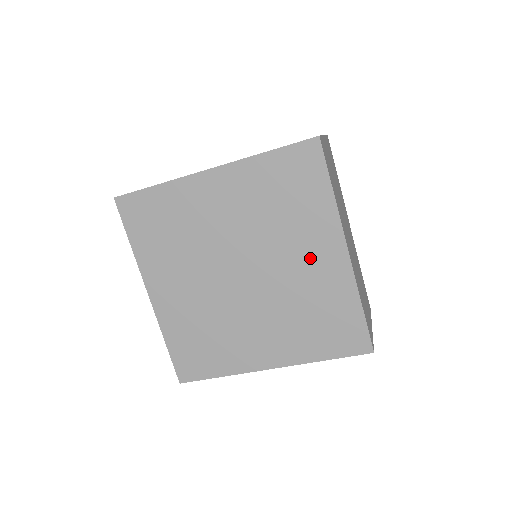
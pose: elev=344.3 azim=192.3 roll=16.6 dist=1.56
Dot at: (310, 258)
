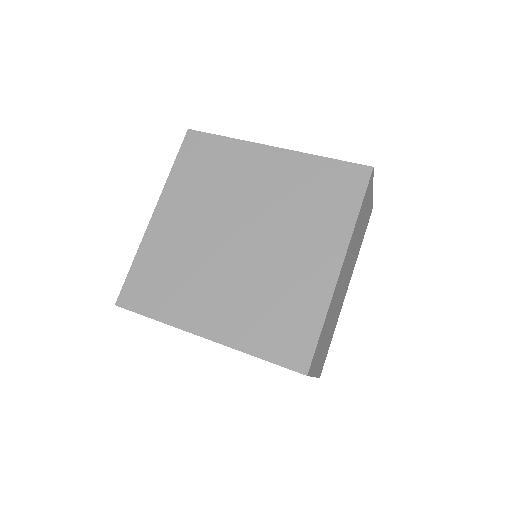
Dot at: (263, 177)
